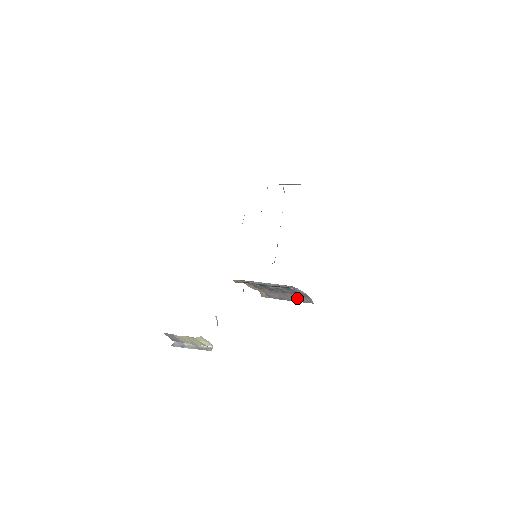
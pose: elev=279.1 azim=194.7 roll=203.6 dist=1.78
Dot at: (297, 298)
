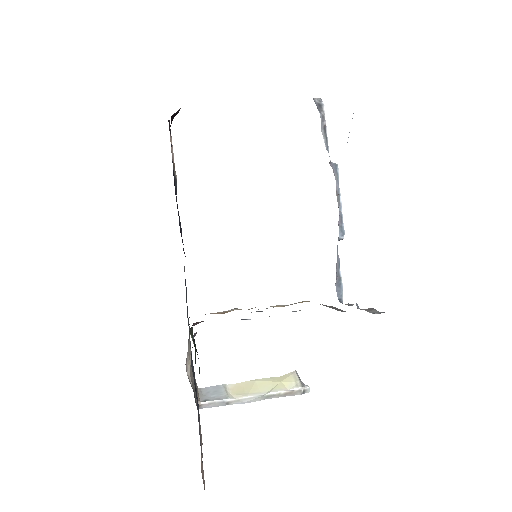
Dot at: (342, 310)
